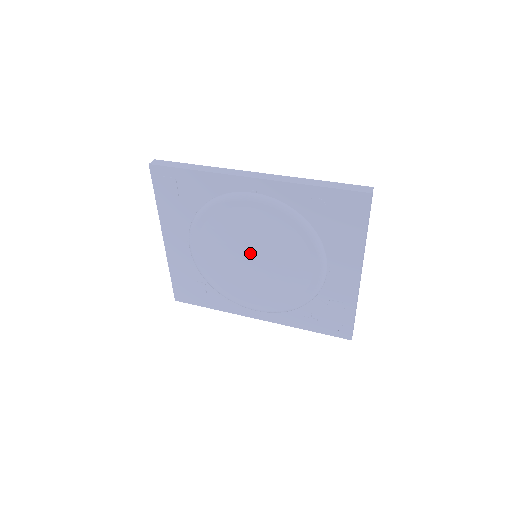
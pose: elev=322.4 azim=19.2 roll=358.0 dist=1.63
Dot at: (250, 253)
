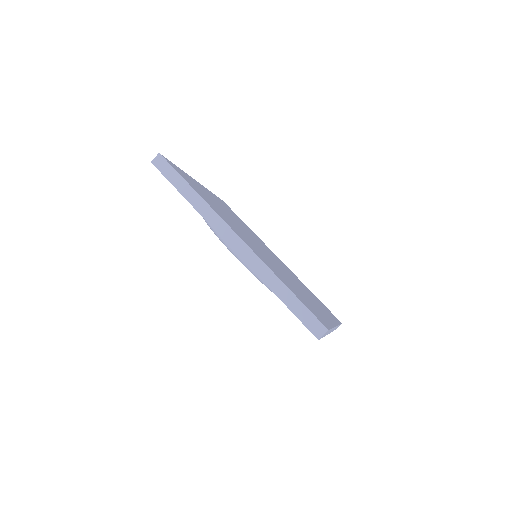
Dot at: occluded
